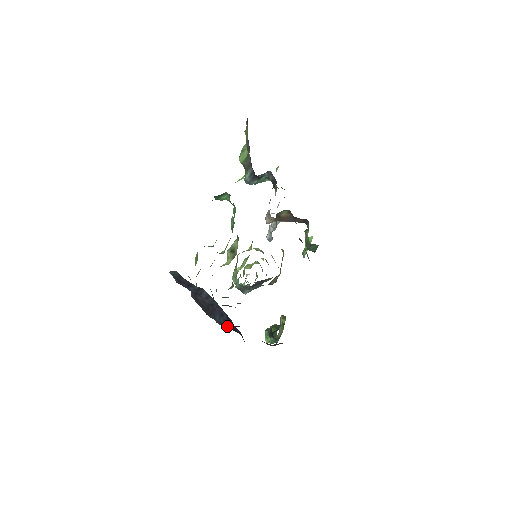
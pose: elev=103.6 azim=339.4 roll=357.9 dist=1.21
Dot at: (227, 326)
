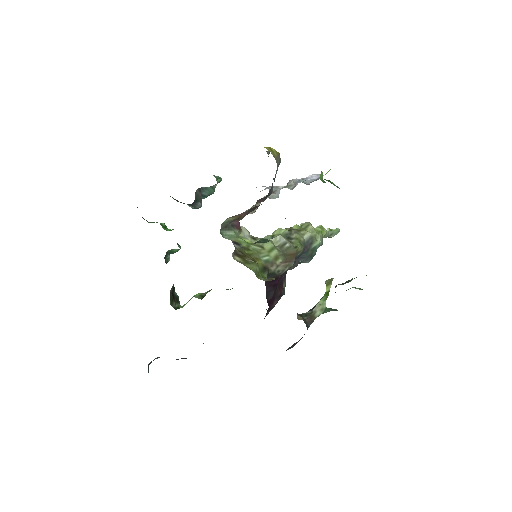
Dot at: occluded
